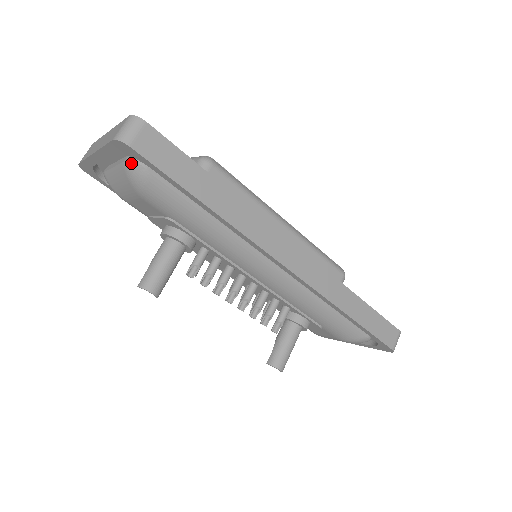
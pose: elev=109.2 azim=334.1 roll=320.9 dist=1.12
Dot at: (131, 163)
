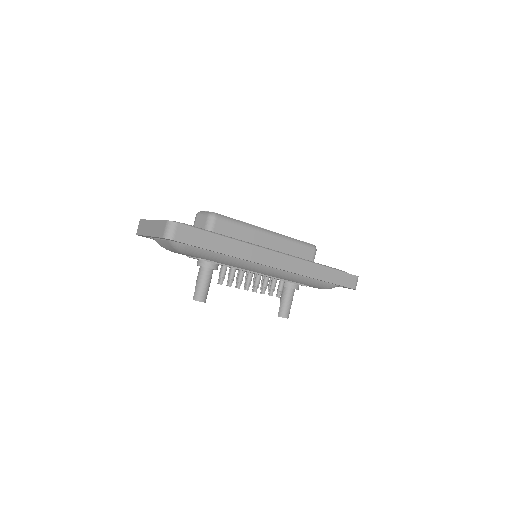
Dot at: (173, 241)
